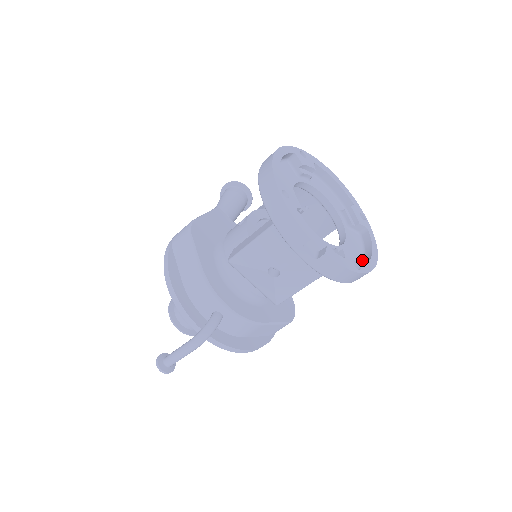
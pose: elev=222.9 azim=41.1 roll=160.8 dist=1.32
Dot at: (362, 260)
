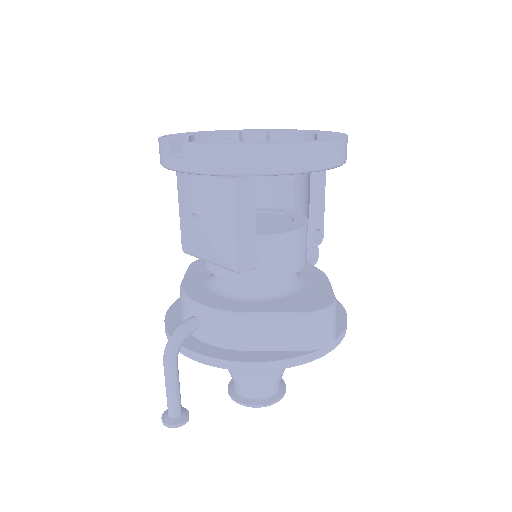
Dot at: (273, 142)
